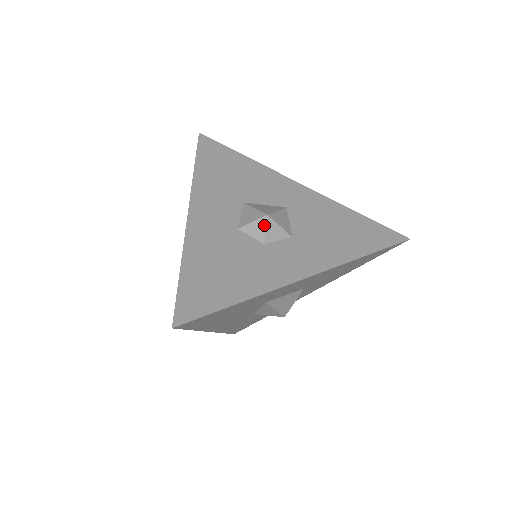
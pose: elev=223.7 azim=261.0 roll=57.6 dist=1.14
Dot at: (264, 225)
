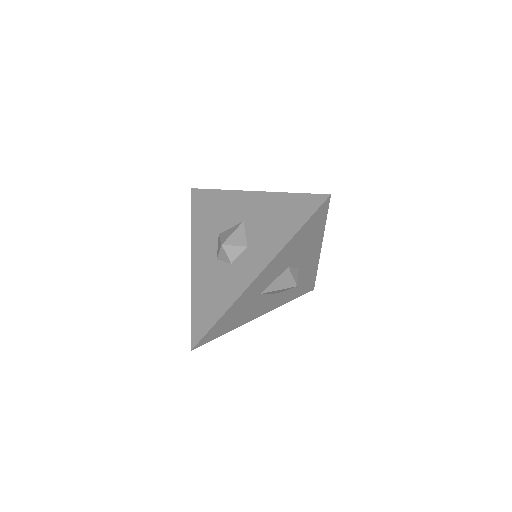
Dot at: (224, 252)
